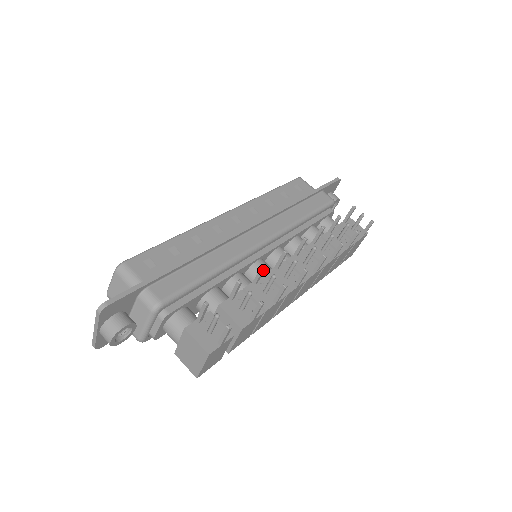
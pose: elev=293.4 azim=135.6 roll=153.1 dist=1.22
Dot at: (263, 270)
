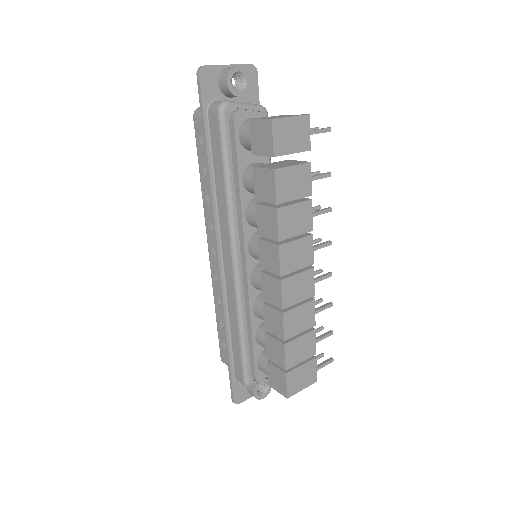
Dot at: occluded
